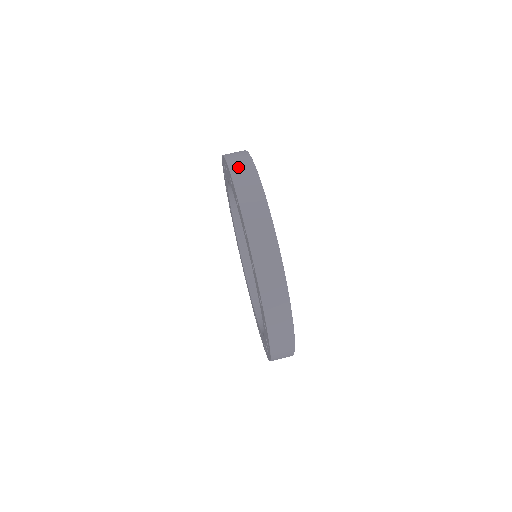
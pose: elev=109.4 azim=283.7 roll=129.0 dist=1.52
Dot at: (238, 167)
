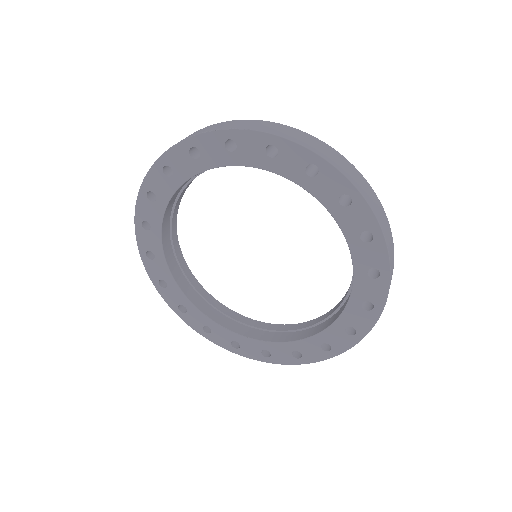
Dot at: occluded
